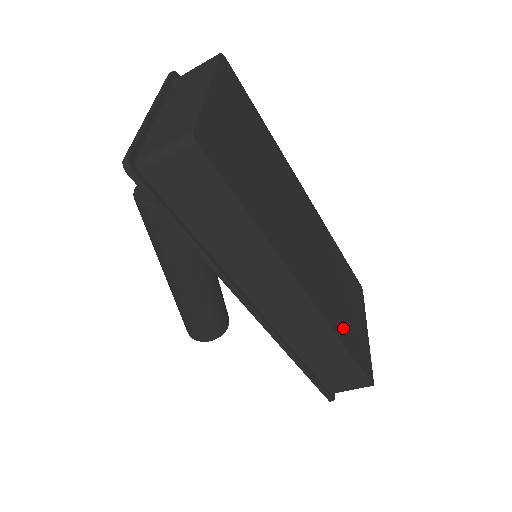
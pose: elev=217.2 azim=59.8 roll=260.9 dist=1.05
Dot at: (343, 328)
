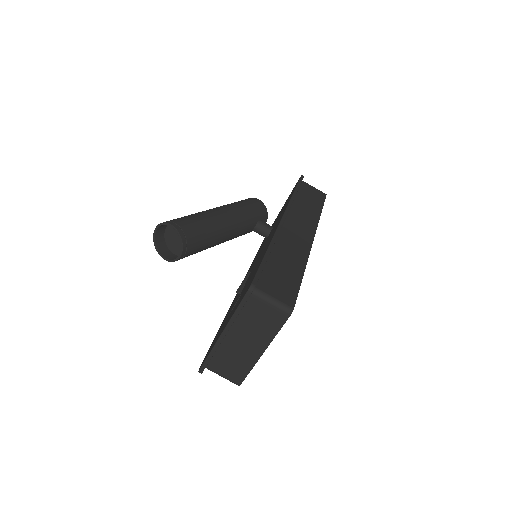
Dot at: occluded
